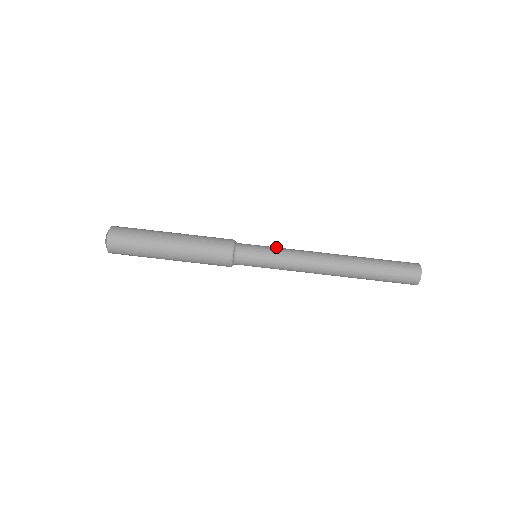
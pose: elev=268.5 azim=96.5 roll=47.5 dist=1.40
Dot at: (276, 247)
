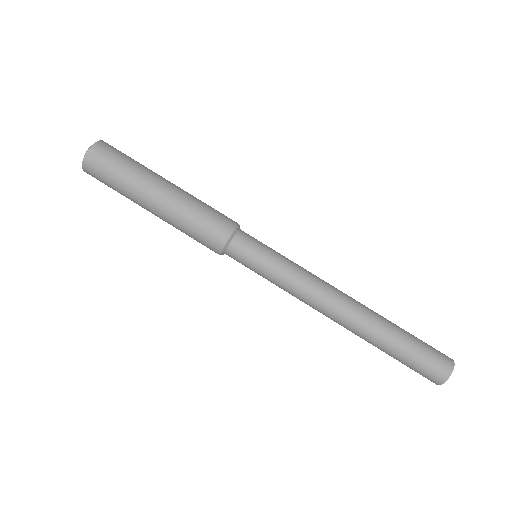
Dot at: (285, 257)
